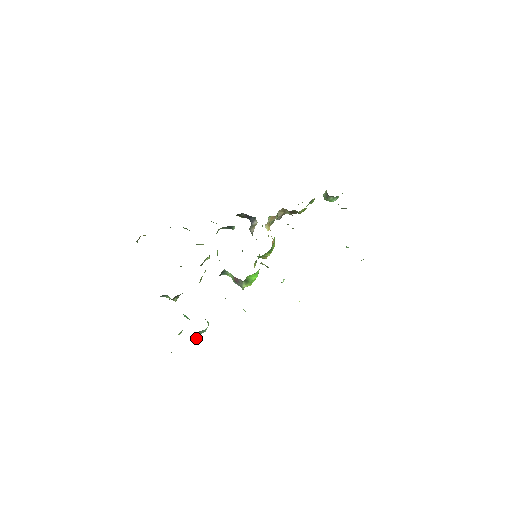
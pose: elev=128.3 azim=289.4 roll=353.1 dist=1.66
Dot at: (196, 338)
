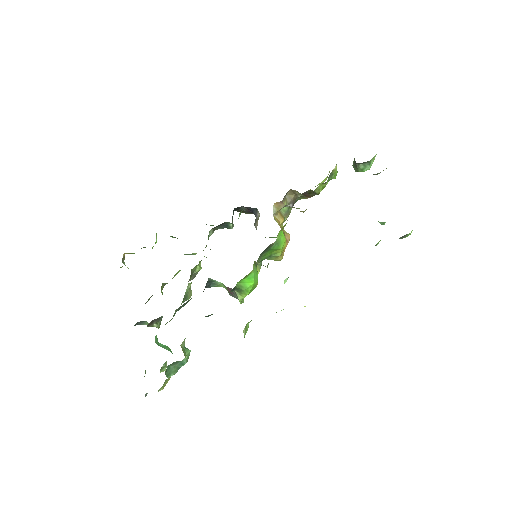
Dot at: (172, 374)
